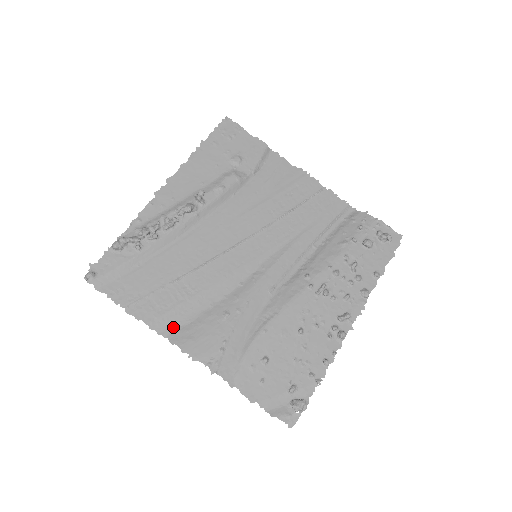
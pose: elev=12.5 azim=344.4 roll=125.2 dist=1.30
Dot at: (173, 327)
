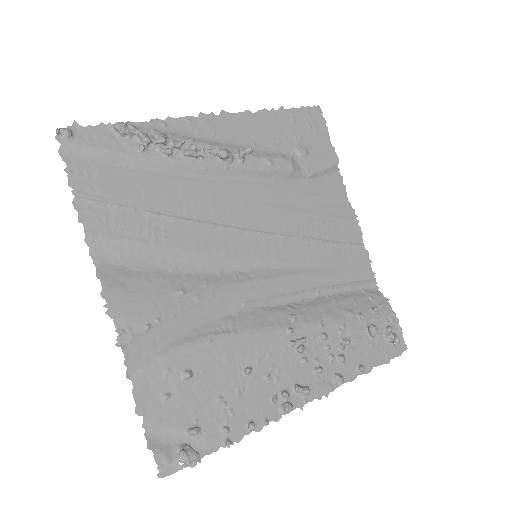
Dot at: (112, 260)
